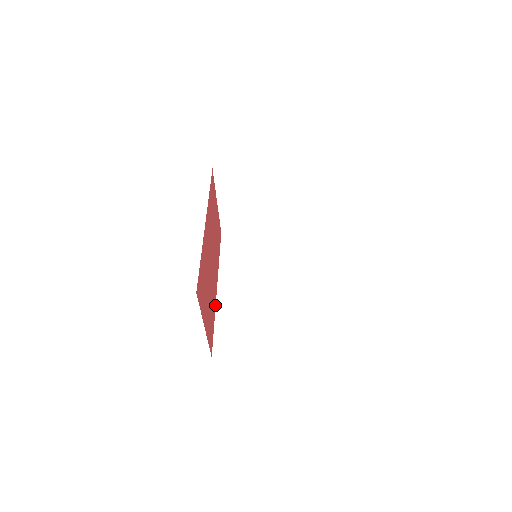
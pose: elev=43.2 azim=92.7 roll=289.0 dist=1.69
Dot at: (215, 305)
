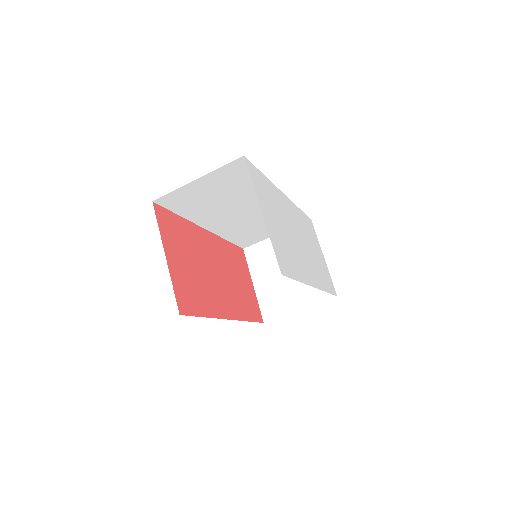
Dot at: (216, 317)
